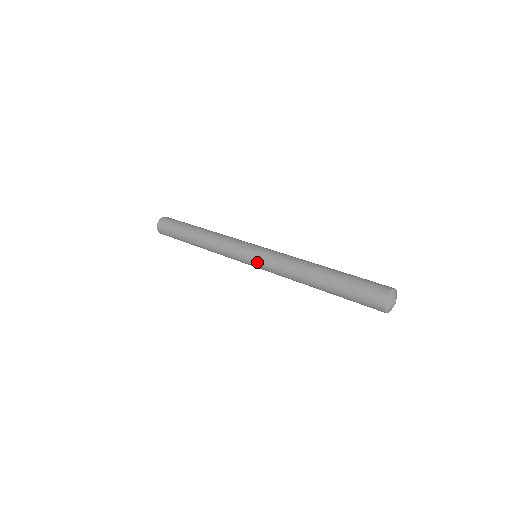
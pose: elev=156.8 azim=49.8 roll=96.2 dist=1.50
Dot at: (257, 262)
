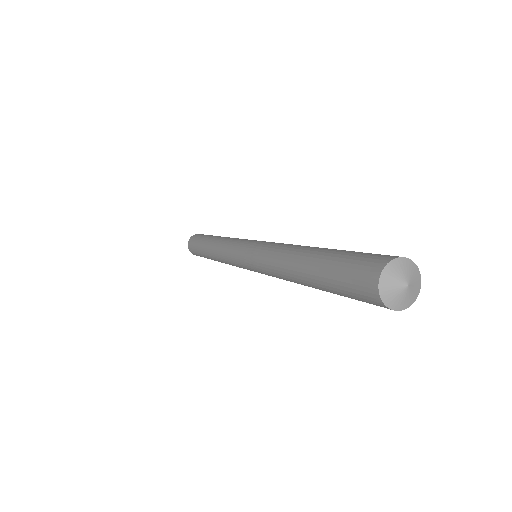
Dot at: (249, 250)
